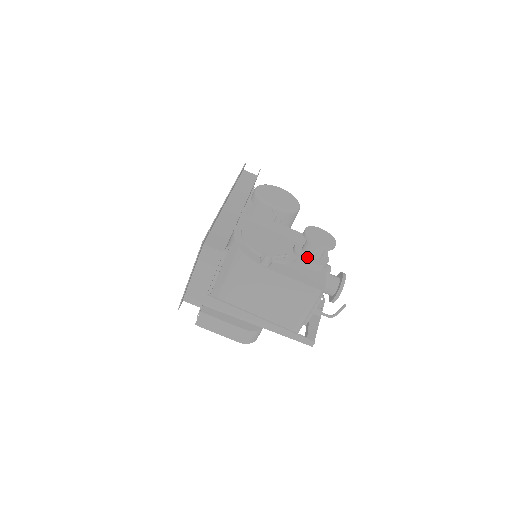
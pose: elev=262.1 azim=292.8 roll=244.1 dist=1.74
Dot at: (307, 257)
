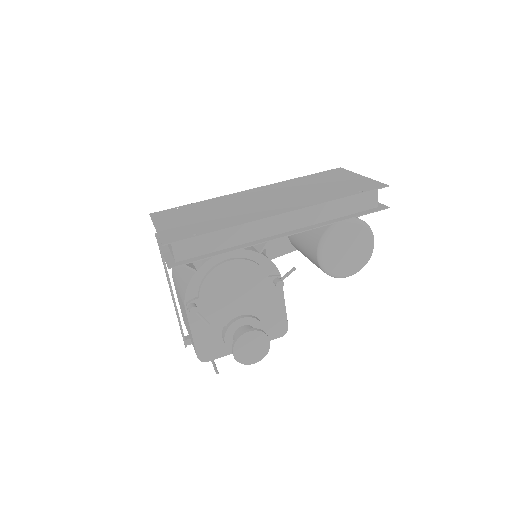
Dot at: (231, 336)
